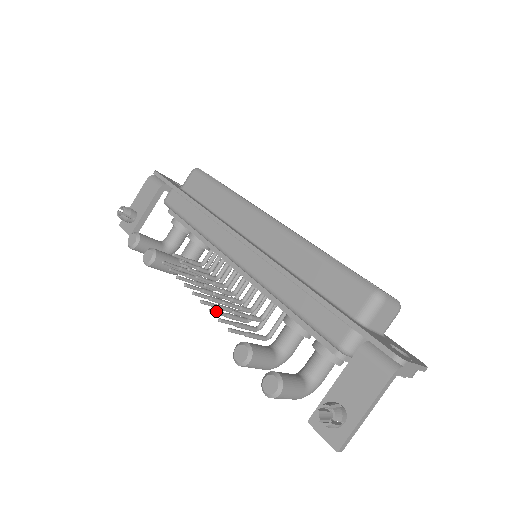
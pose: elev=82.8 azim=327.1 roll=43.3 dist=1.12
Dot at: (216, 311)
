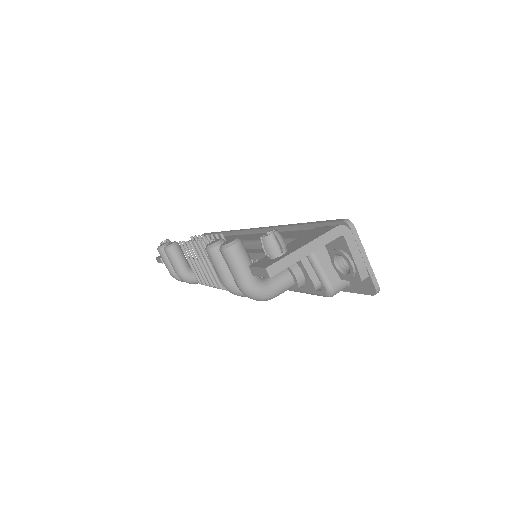
Dot at: occluded
